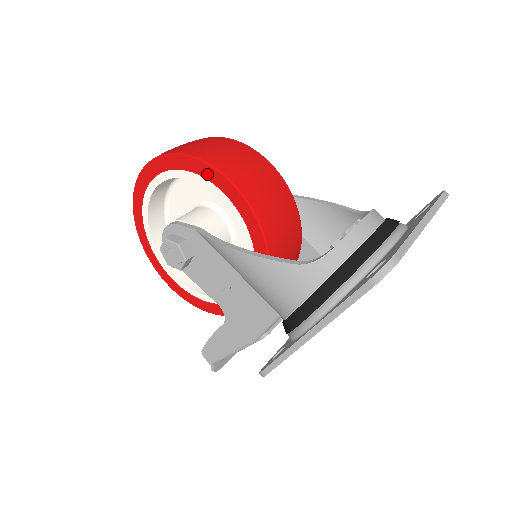
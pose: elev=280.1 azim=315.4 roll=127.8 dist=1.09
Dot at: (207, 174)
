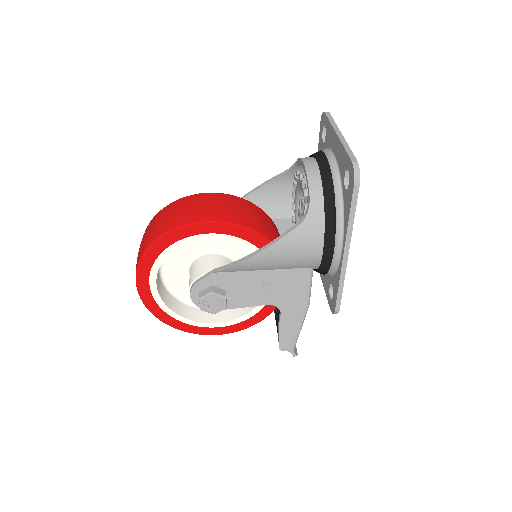
Dot at: (188, 233)
